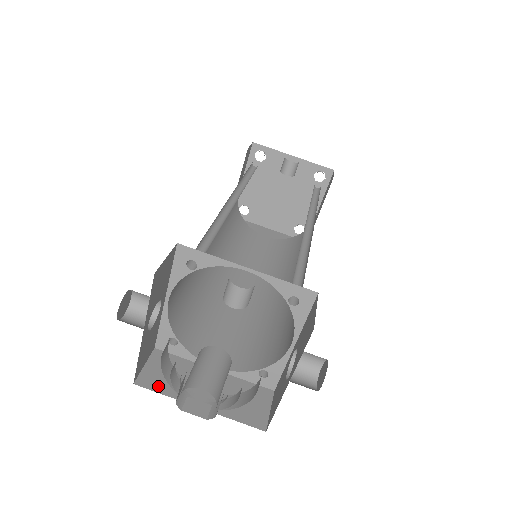
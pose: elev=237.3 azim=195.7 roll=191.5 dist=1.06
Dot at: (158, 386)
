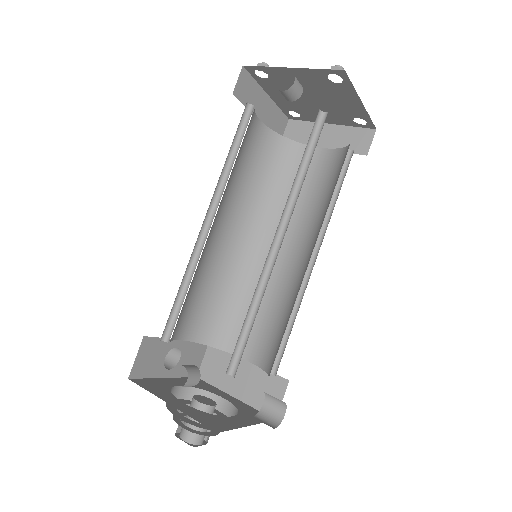
Dot at: (210, 378)
